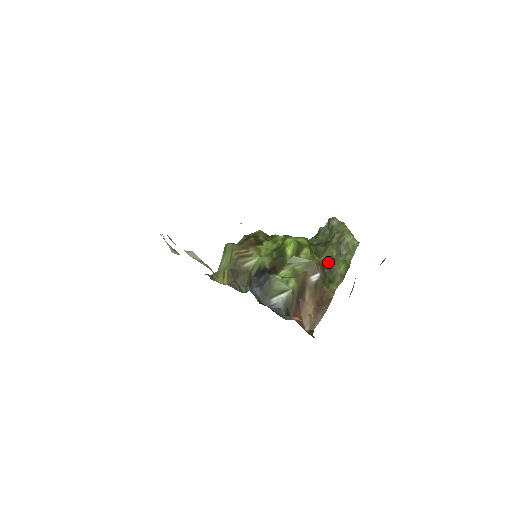
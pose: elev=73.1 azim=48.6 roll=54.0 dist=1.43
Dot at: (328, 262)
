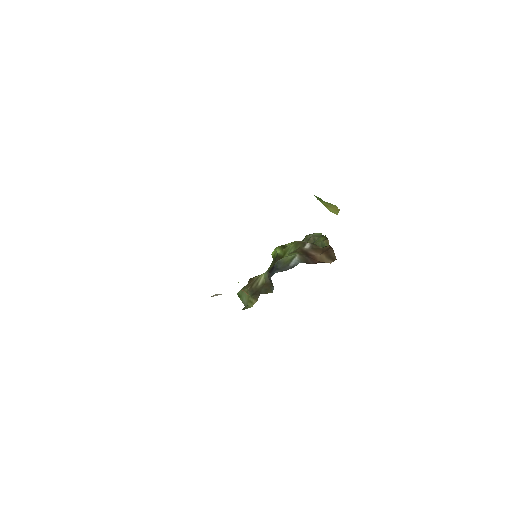
Dot at: occluded
